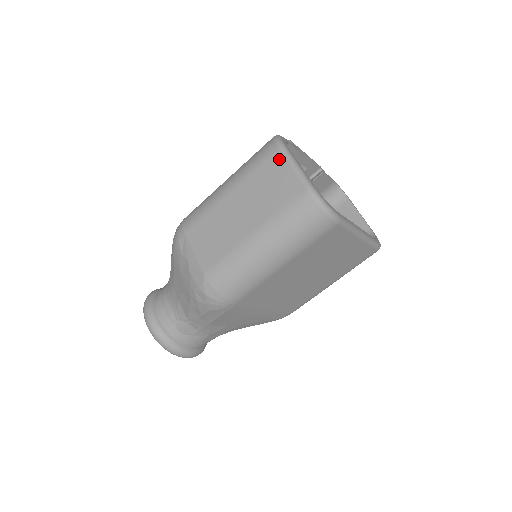
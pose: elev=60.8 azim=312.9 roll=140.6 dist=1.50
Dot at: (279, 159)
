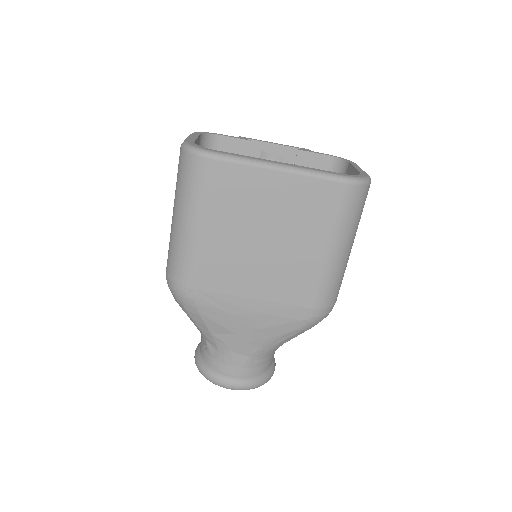
Dot at: occluded
